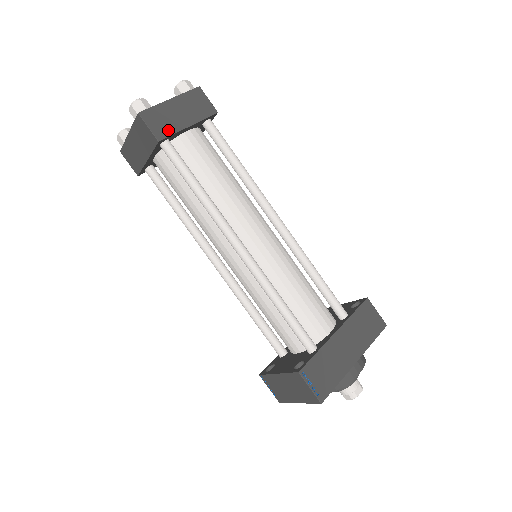
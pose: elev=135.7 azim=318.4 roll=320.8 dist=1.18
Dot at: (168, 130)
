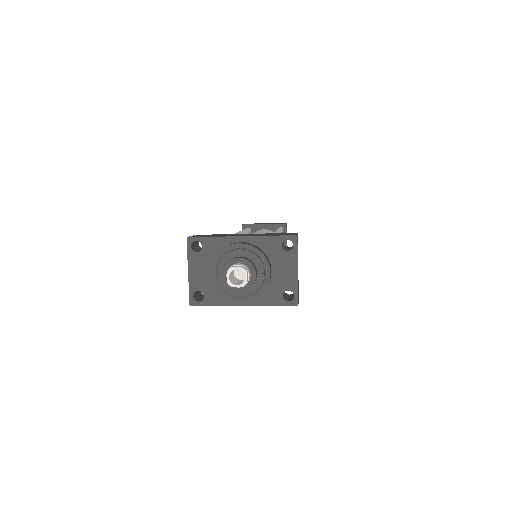
Dot at: (251, 224)
